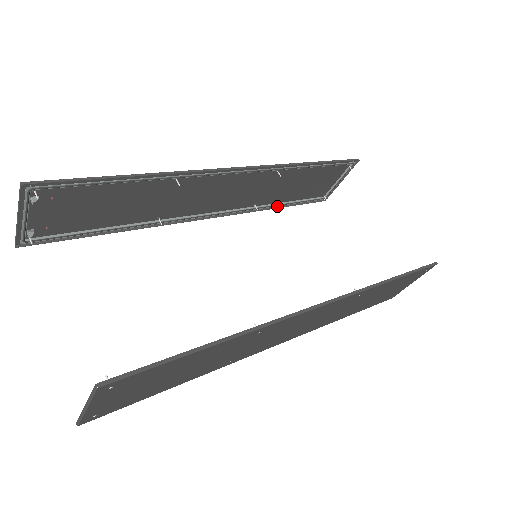
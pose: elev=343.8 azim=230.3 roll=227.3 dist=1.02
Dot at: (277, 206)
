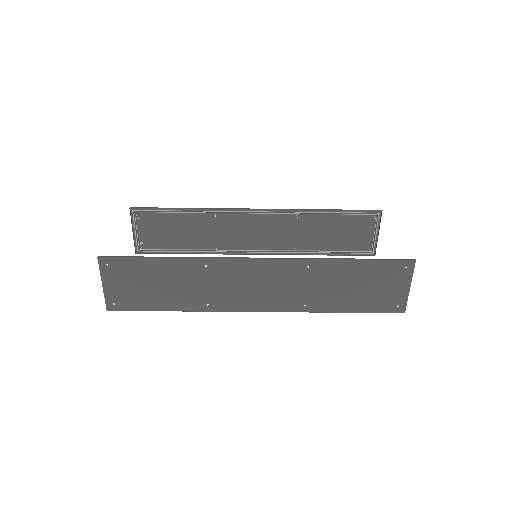
Dot at: (321, 254)
